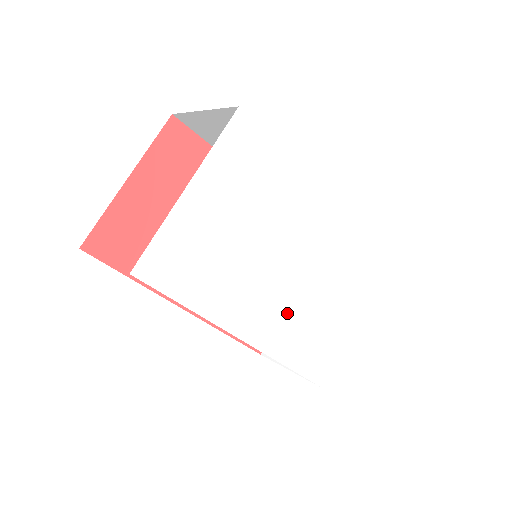
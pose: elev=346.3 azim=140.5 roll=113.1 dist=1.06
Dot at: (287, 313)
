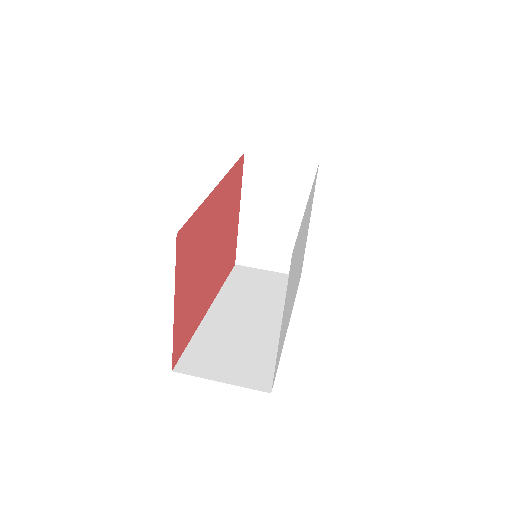
Dot at: (296, 282)
